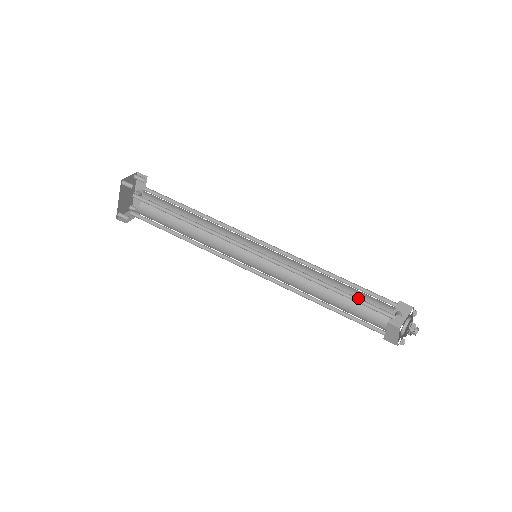
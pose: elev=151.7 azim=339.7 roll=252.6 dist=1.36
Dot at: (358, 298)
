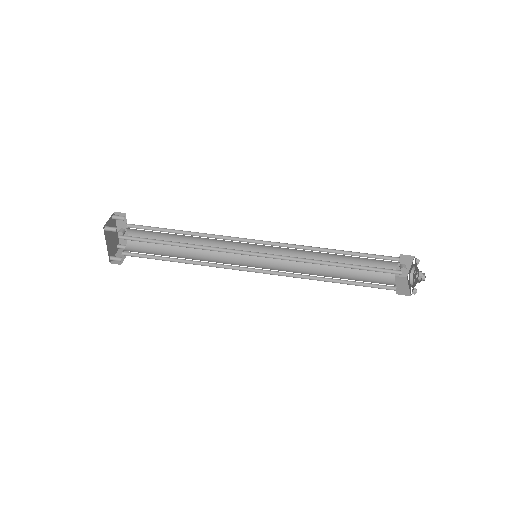
Dot at: (363, 266)
